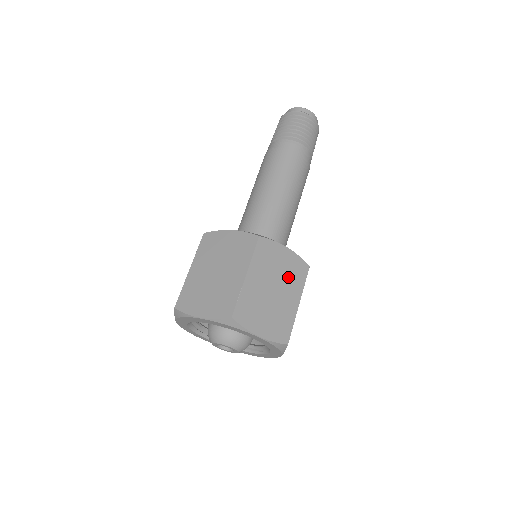
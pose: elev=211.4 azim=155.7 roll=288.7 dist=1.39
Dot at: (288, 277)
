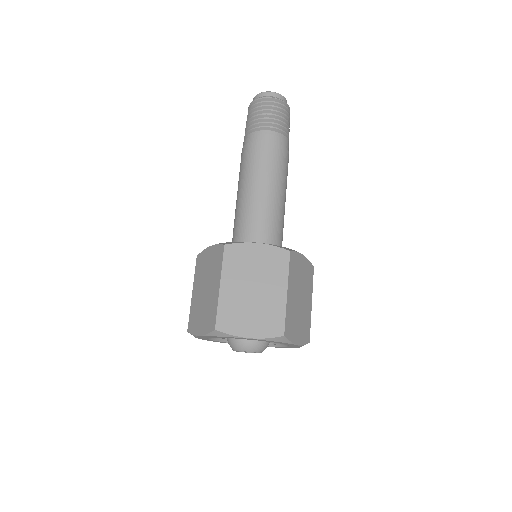
Dot at: (267, 271)
